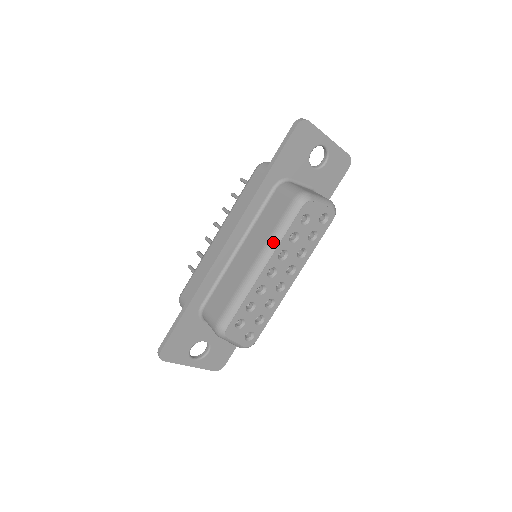
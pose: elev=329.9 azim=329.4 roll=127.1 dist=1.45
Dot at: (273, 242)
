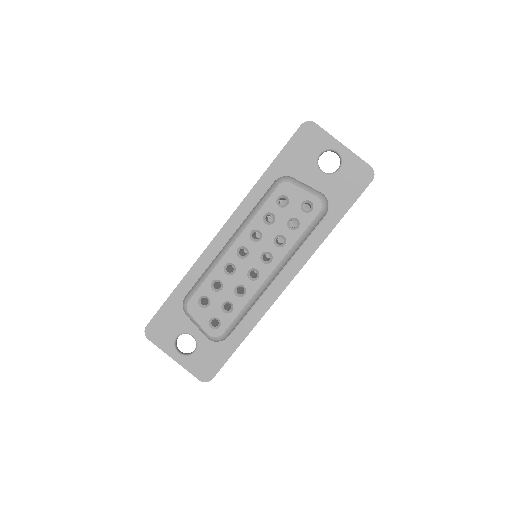
Dot at: (247, 219)
